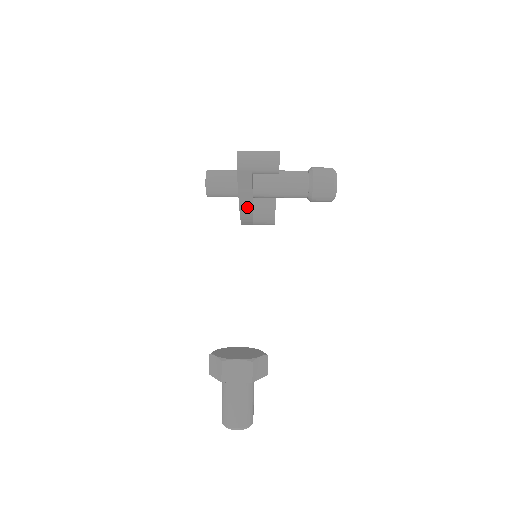
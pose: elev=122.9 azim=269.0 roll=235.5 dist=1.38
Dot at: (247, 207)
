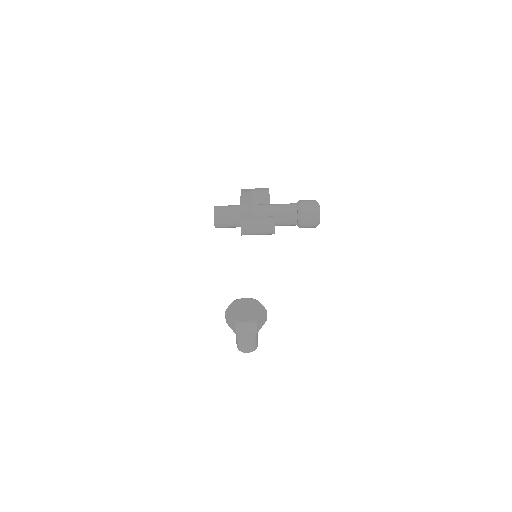
Dot at: occluded
